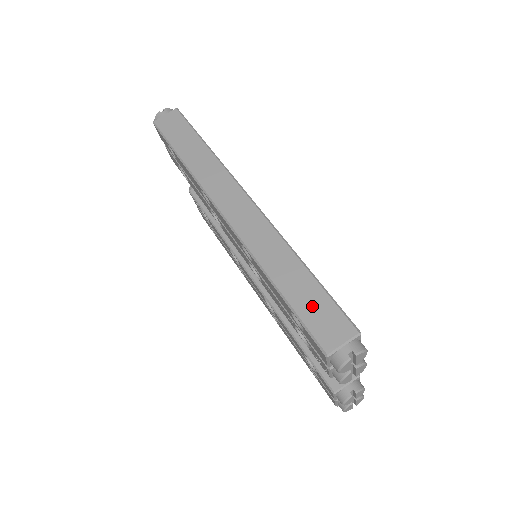
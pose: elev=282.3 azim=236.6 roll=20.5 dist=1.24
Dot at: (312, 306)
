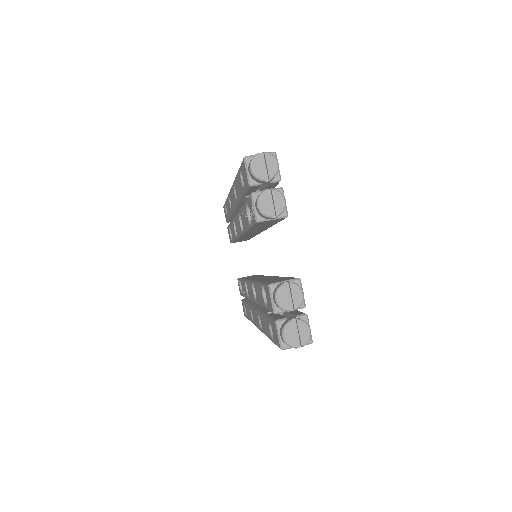
Dot at: occluded
